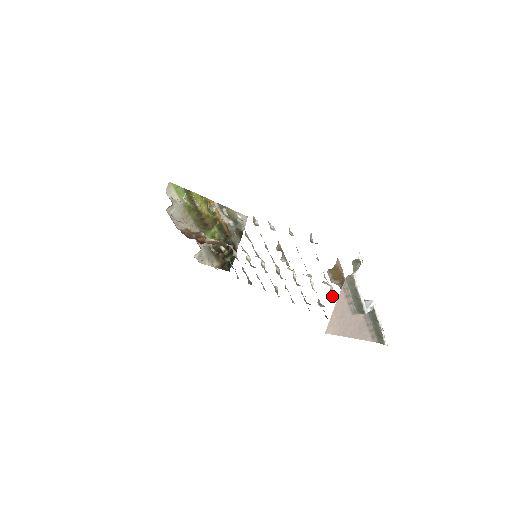
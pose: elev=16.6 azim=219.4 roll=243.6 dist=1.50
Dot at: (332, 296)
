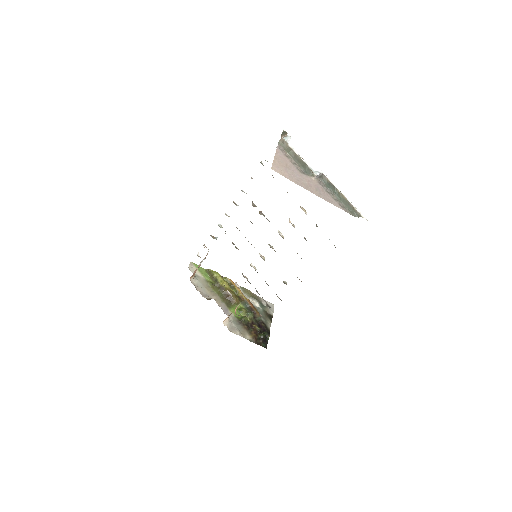
Dot at: occluded
